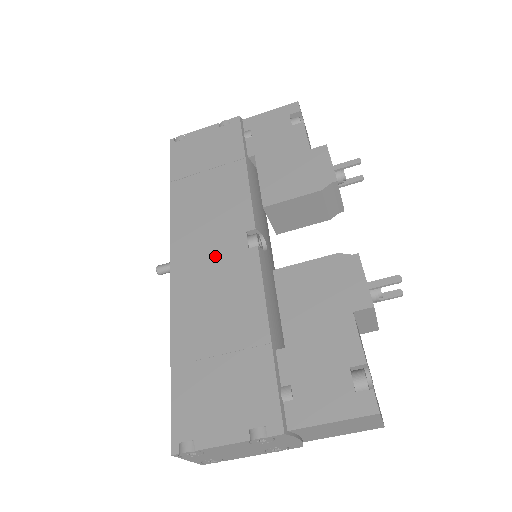
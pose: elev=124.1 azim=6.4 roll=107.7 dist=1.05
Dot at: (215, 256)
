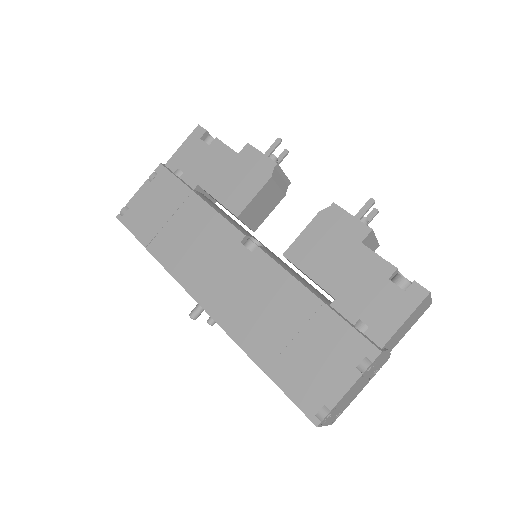
Dot at: (231, 275)
